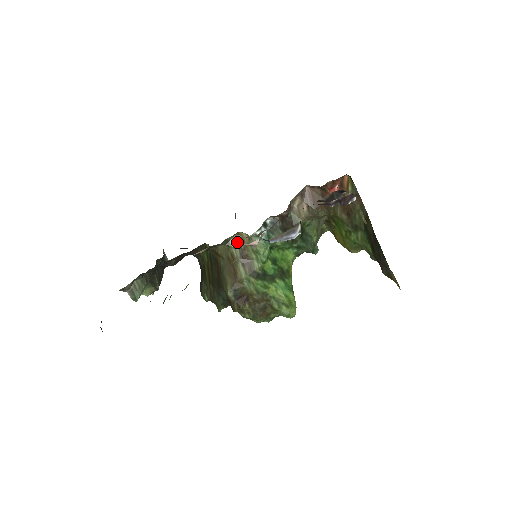
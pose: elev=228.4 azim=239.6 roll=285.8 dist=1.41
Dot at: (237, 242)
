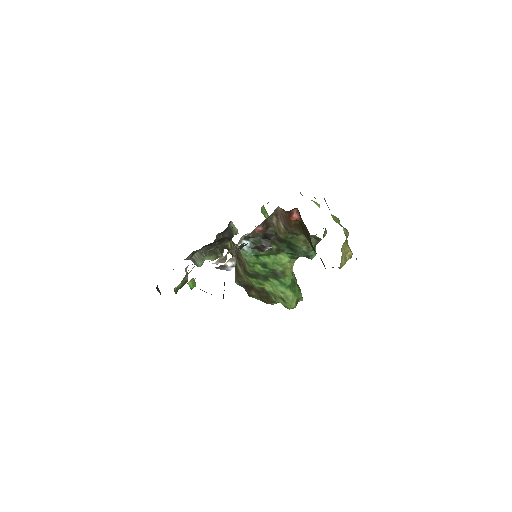
Dot at: (233, 246)
